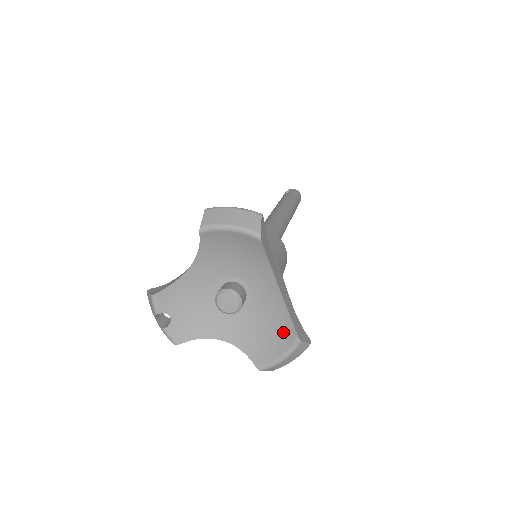
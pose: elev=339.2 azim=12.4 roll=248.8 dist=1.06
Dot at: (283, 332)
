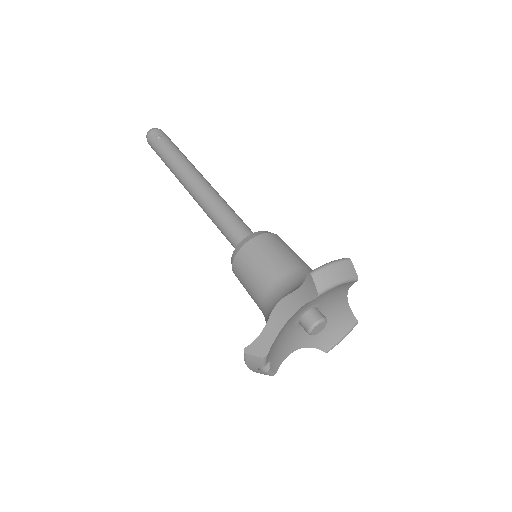
Dot at: (344, 322)
